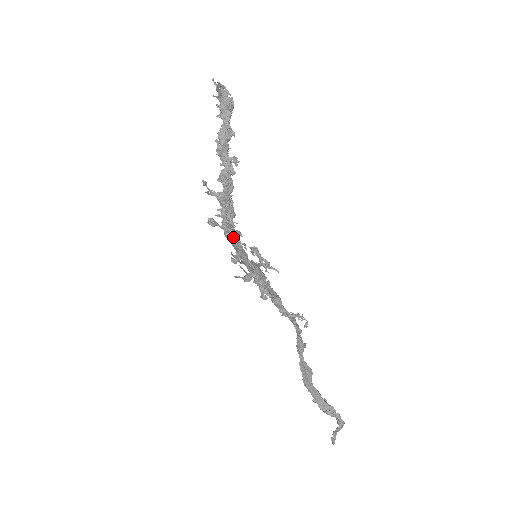
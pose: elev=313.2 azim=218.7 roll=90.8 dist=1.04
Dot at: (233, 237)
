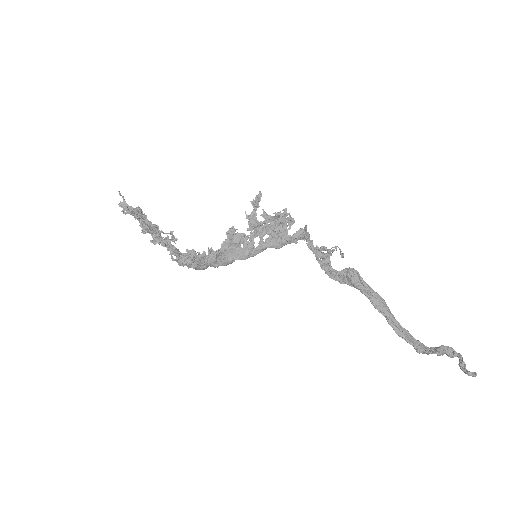
Dot at: (231, 233)
